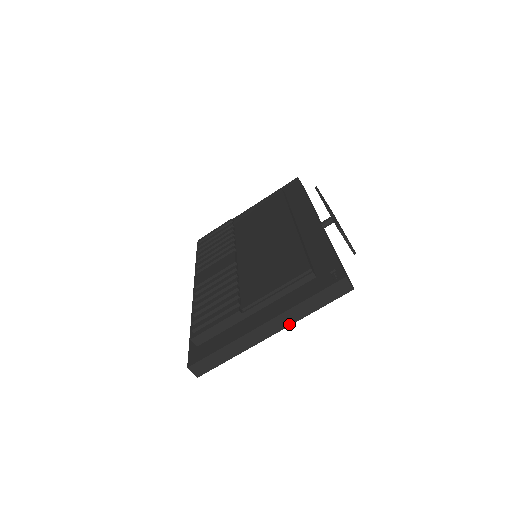
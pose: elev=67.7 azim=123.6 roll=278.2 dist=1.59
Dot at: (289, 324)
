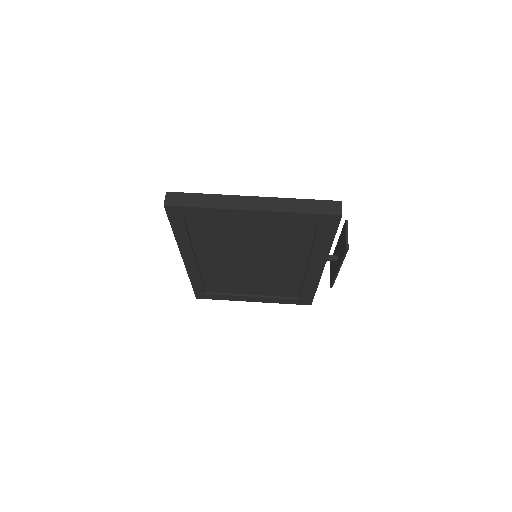
Dot at: (273, 210)
